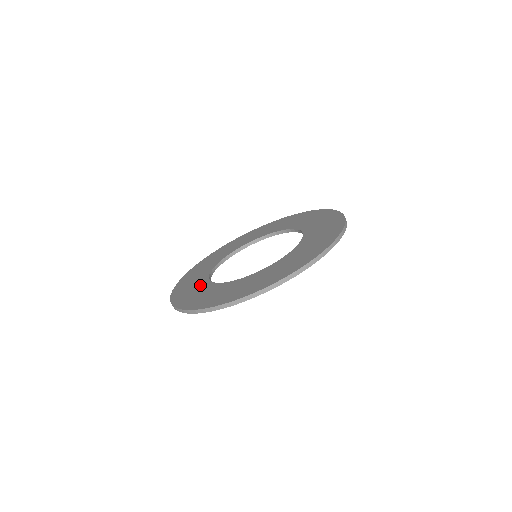
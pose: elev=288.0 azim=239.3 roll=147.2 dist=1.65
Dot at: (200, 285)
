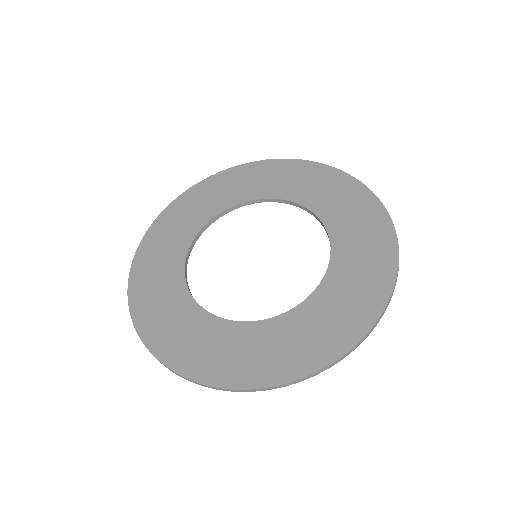
Dot at: (185, 314)
